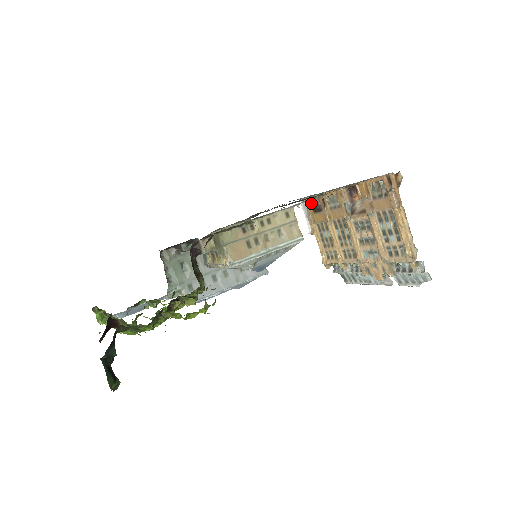
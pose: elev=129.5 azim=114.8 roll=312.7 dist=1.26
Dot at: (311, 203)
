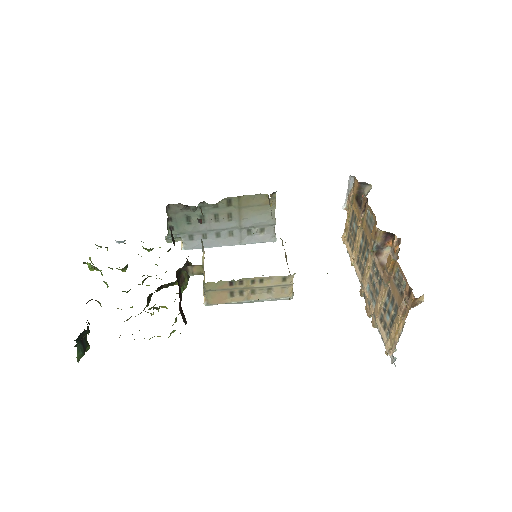
Dot at: (357, 188)
